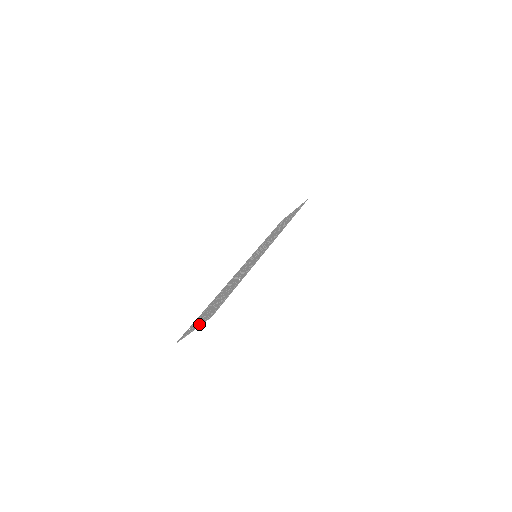
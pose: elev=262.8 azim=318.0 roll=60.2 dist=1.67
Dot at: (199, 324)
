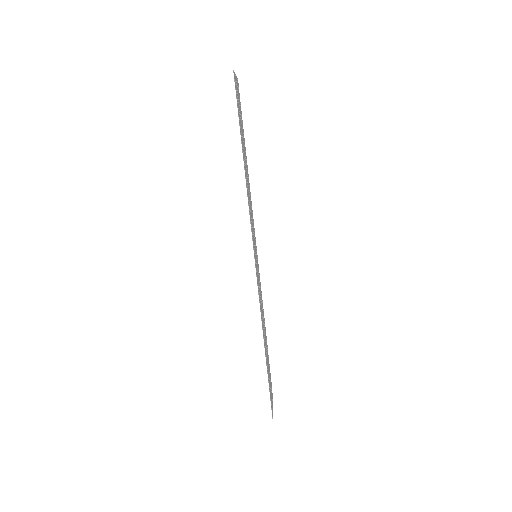
Dot at: occluded
